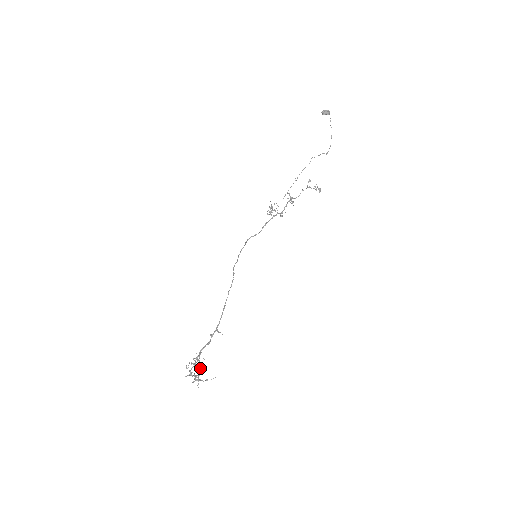
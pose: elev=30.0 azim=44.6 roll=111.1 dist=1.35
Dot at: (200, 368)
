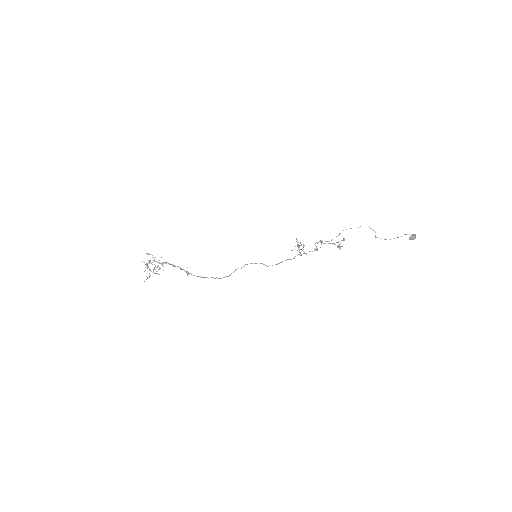
Dot at: occluded
